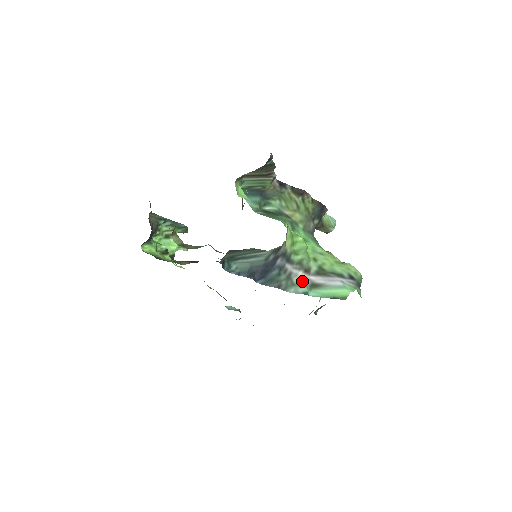
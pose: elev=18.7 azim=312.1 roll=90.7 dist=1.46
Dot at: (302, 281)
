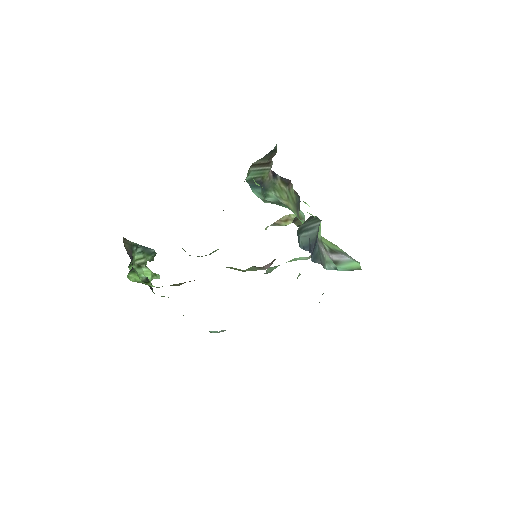
Dot at: (328, 258)
